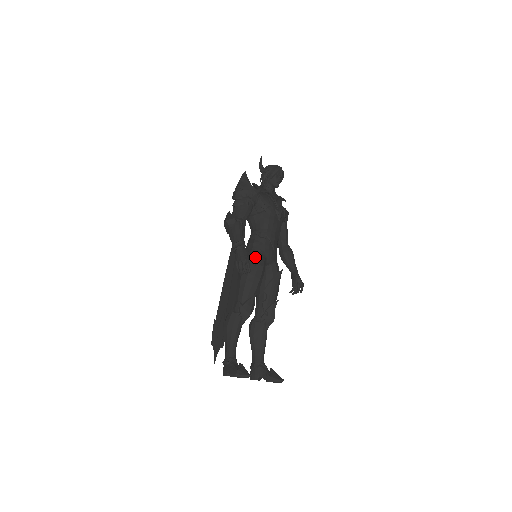
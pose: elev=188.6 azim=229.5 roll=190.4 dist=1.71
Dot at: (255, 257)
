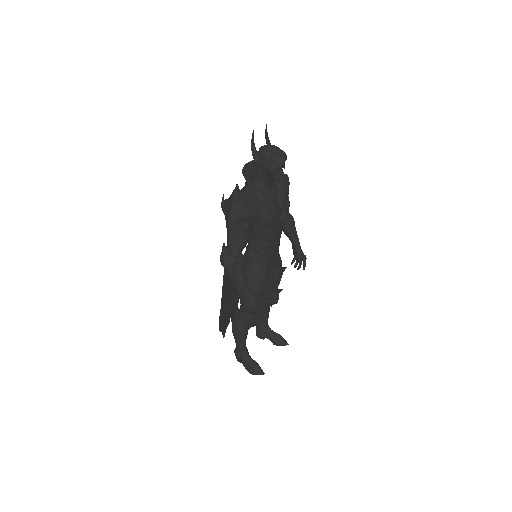
Dot at: (258, 275)
